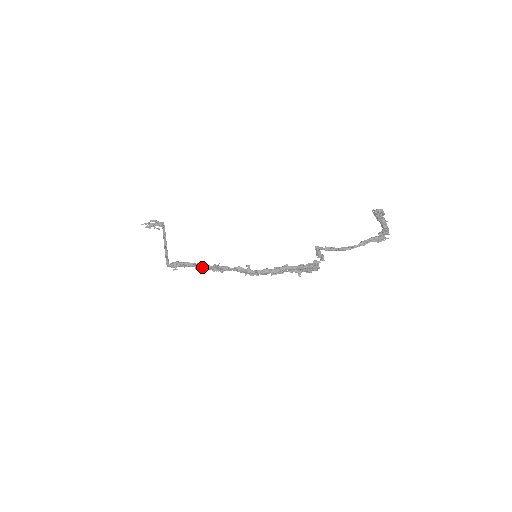
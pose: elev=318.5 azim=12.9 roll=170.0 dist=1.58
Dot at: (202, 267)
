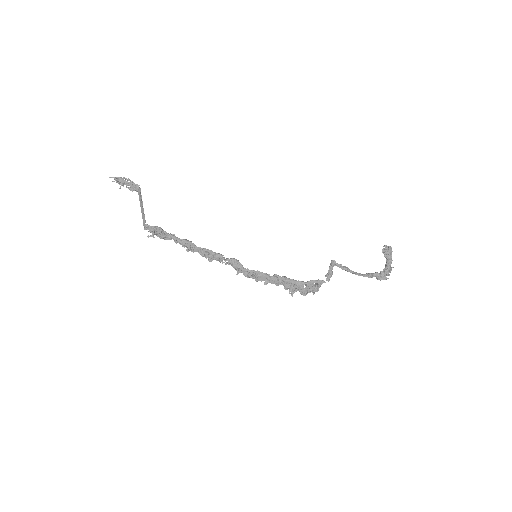
Dot at: (190, 245)
